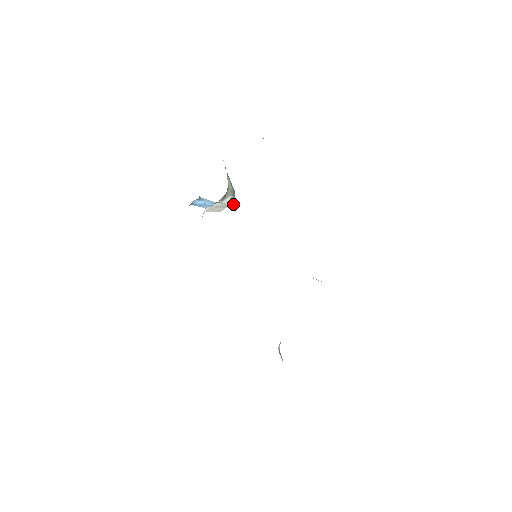
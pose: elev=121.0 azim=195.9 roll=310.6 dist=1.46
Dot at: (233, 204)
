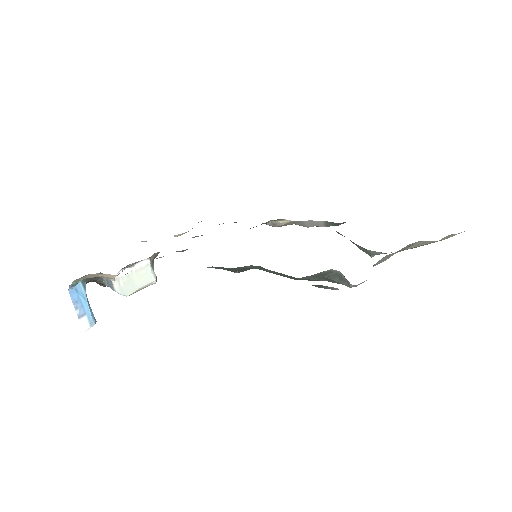
Dot at: (155, 281)
